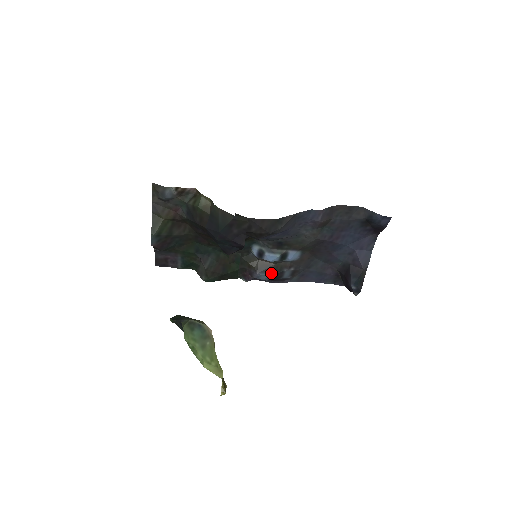
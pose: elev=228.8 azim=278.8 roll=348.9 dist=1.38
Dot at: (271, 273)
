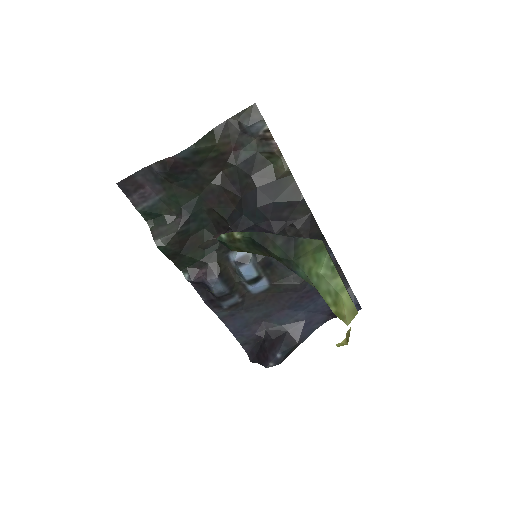
Dot at: (227, 288)
